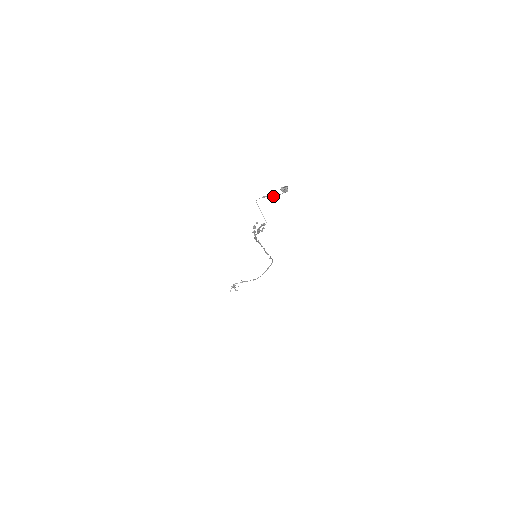
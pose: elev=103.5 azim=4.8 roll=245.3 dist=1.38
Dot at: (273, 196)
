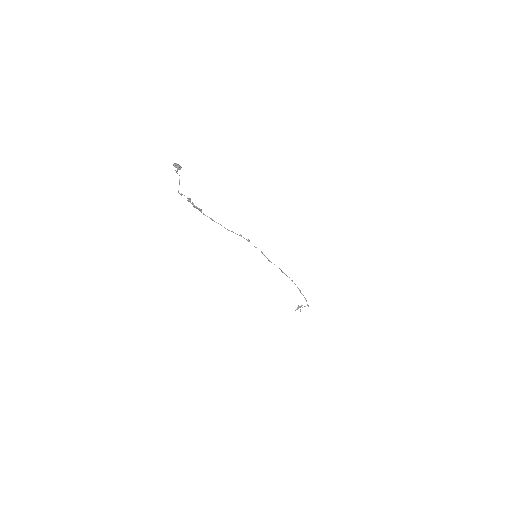
Dot at: (176, 171)
